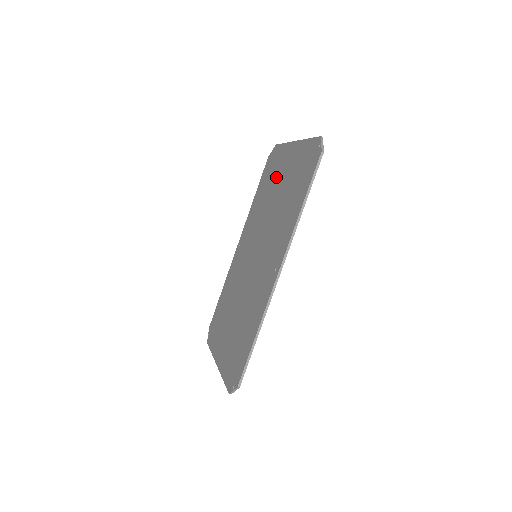
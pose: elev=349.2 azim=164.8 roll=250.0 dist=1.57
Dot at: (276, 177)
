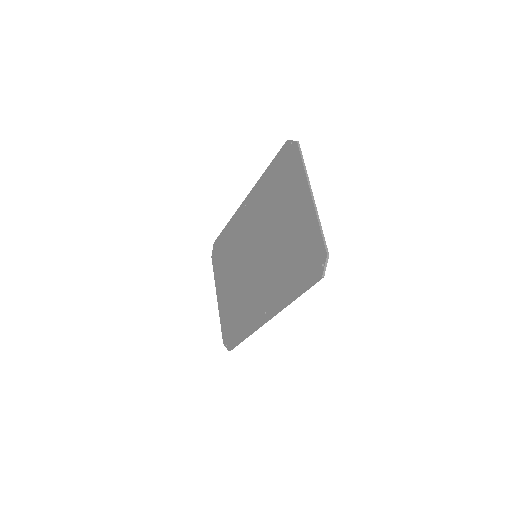
Dot at: (287, 200)
